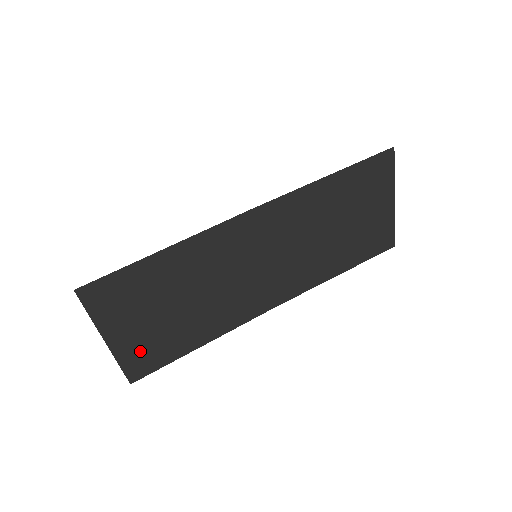
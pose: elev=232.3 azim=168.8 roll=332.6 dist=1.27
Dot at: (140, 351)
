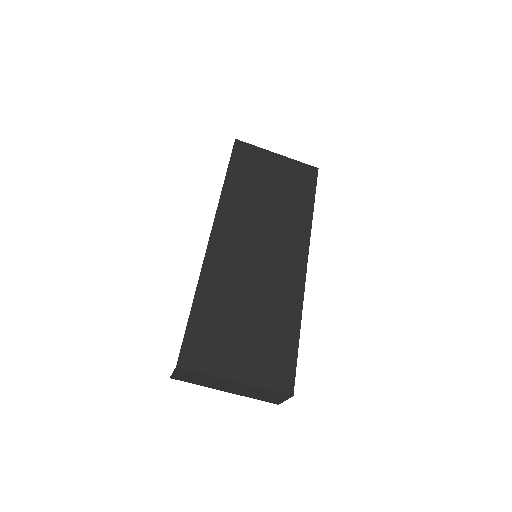
Dot at: (266, 368)
